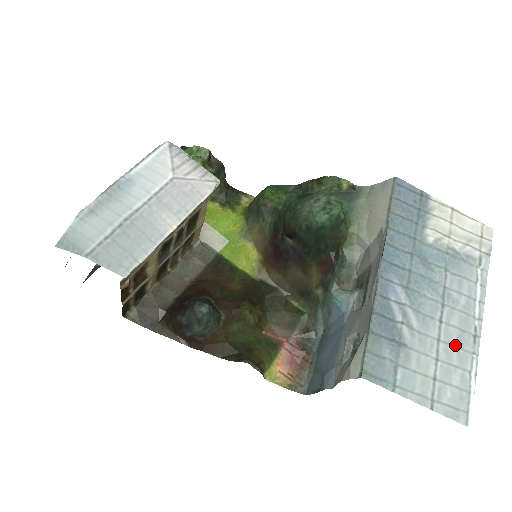
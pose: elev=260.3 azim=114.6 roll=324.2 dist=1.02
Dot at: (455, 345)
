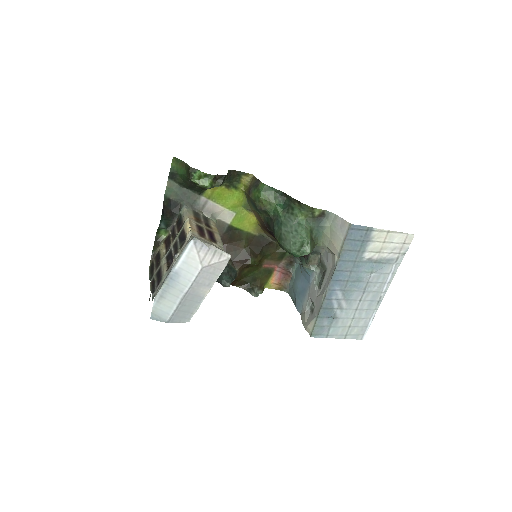
Dot at: (365, 309)
